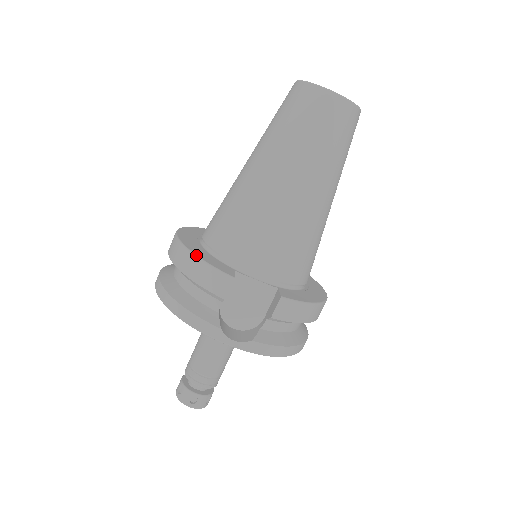
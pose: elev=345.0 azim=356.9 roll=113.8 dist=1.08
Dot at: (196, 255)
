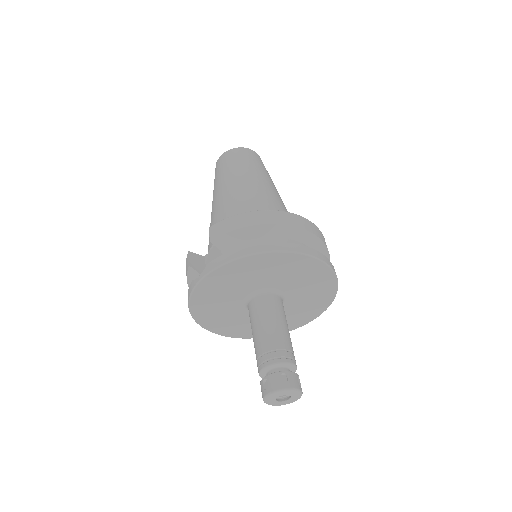
Dot at: occluded
